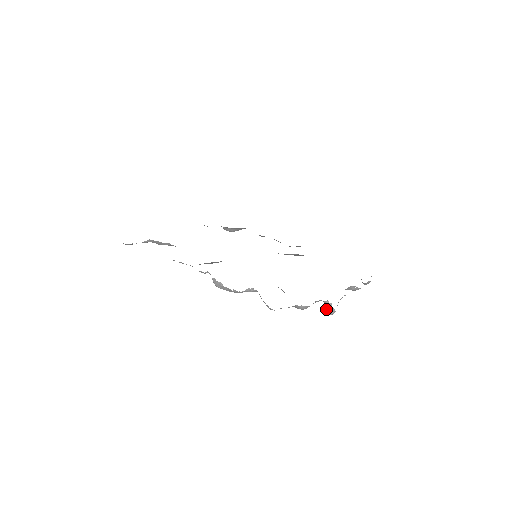
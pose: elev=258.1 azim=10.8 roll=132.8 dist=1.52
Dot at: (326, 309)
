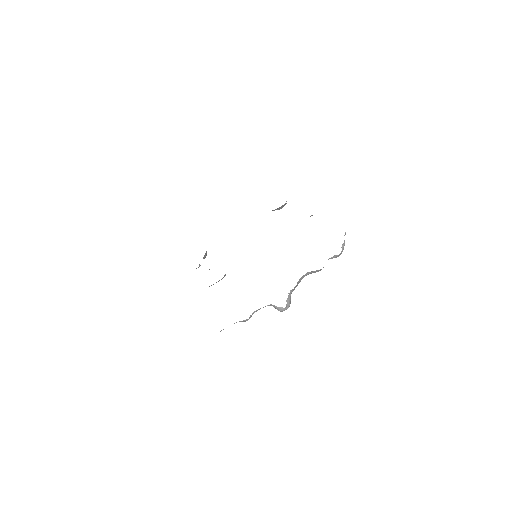
Dot at: occluded
